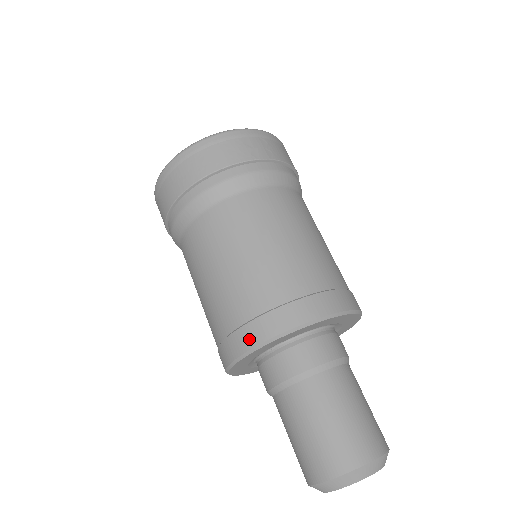
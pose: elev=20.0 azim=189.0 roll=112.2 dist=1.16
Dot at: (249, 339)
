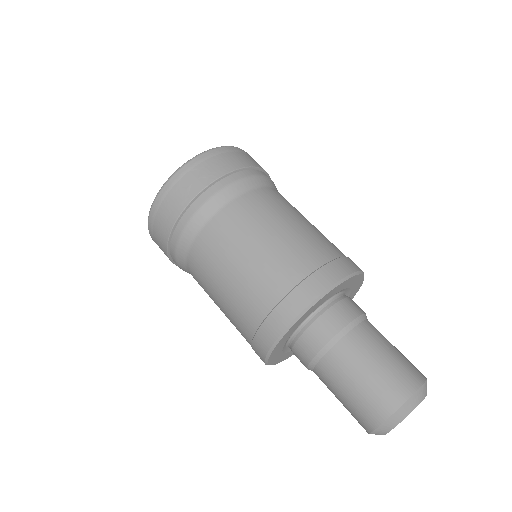
Dot at: (260, 351)
